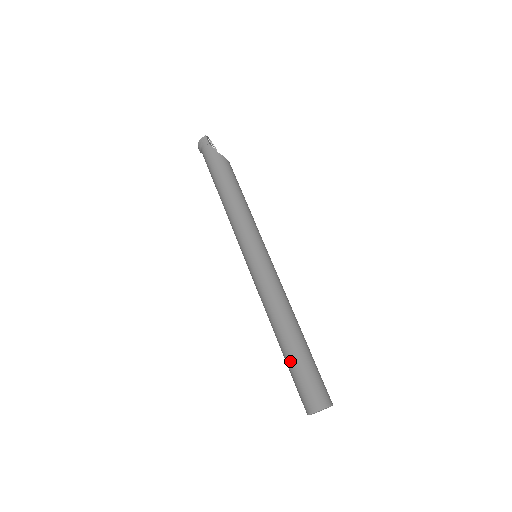
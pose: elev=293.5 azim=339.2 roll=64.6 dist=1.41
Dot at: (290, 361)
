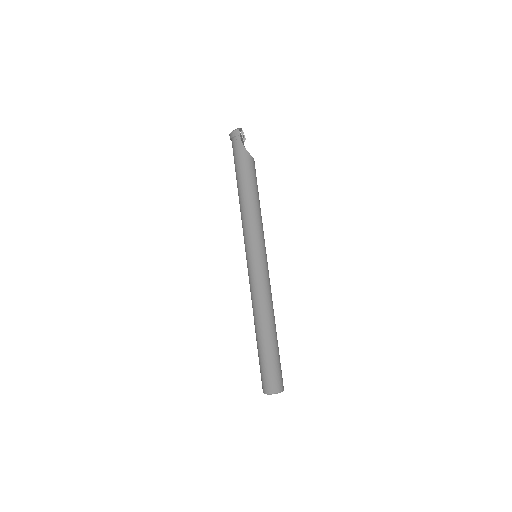
Dot at: (261, 352)
